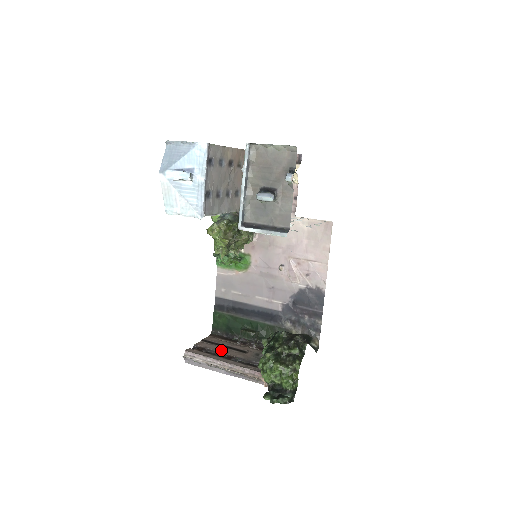
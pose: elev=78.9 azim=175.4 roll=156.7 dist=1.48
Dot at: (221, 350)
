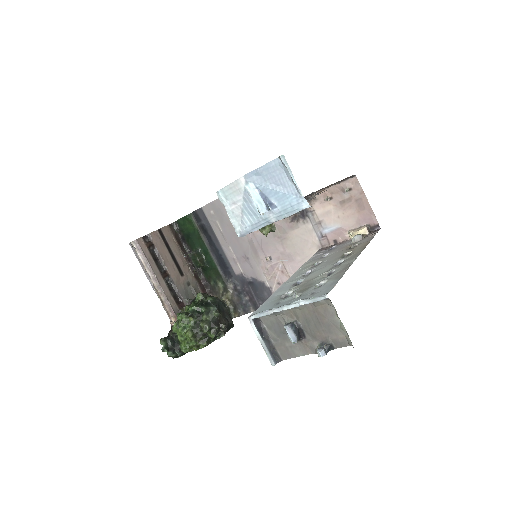
Dot at: (165, 259)
